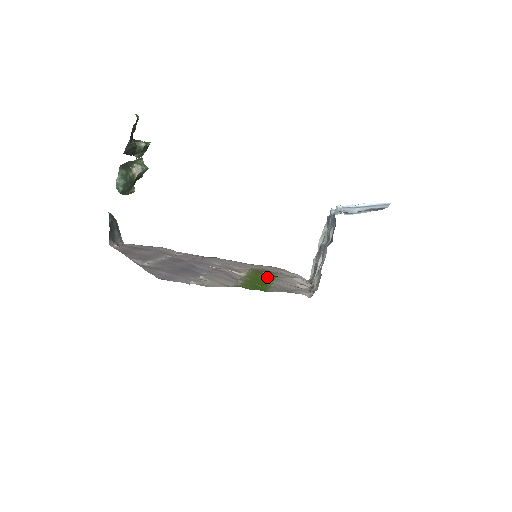
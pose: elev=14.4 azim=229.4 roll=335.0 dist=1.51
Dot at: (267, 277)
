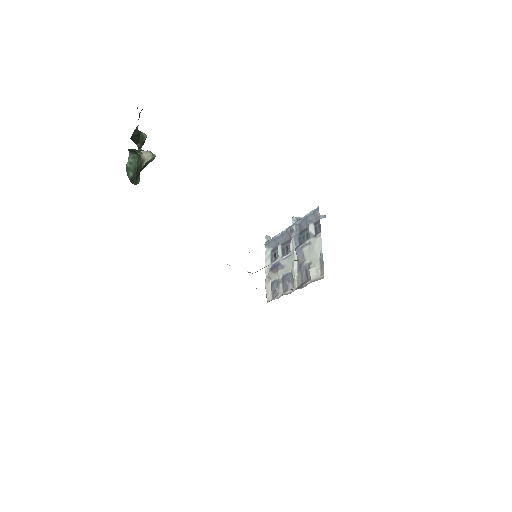
Dot at: occluded
